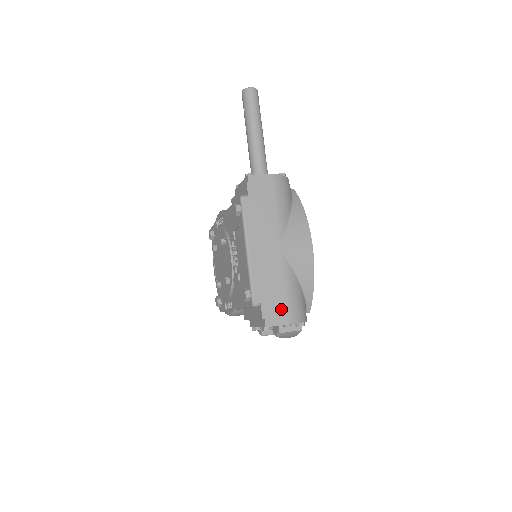
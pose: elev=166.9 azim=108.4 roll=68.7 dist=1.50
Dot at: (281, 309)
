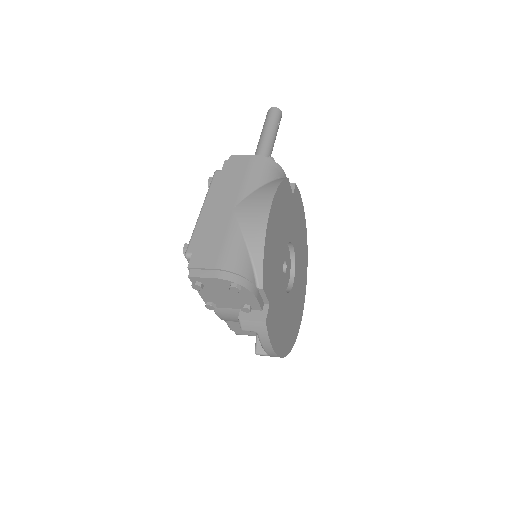
Dot at: (211, 262)
